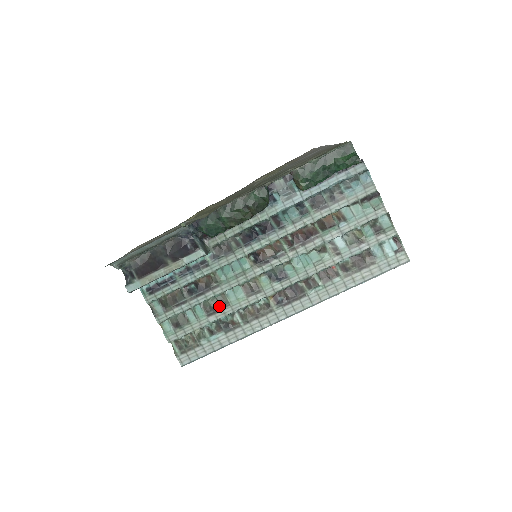
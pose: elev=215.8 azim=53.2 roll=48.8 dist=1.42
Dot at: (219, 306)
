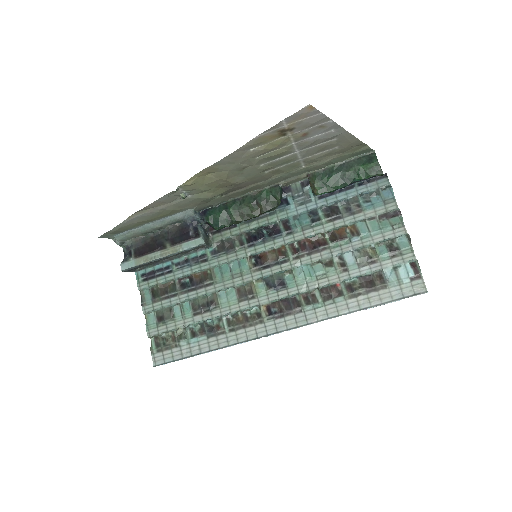
Dot at: (208, 306)
